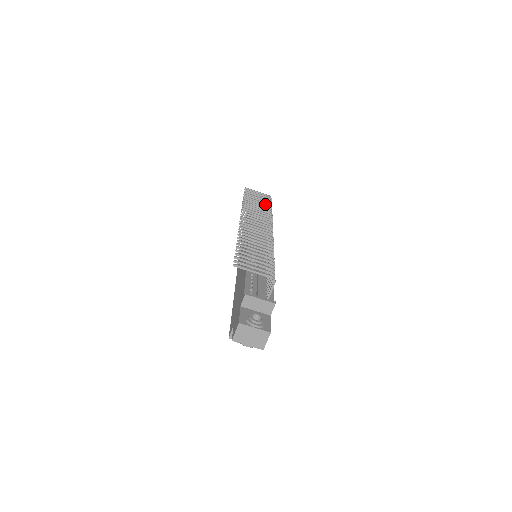
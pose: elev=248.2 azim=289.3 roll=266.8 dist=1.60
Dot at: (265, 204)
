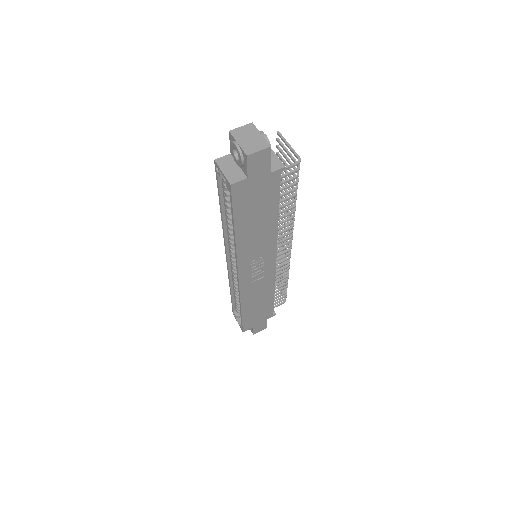
Dot at: (284, 279)
